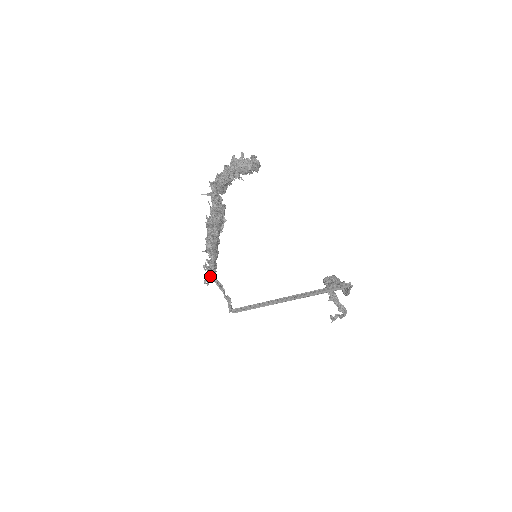
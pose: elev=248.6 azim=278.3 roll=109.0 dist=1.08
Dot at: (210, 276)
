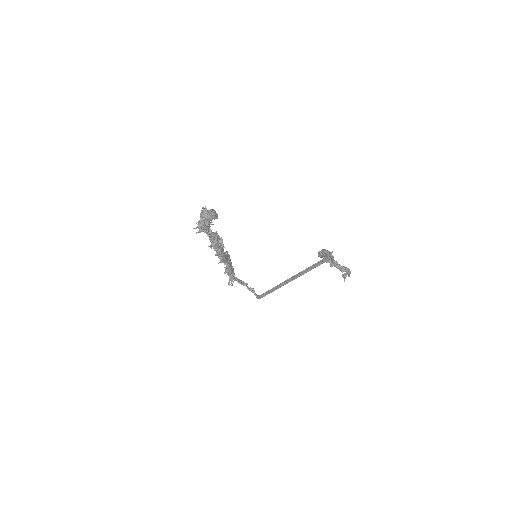
Dot at: (232, 278)
